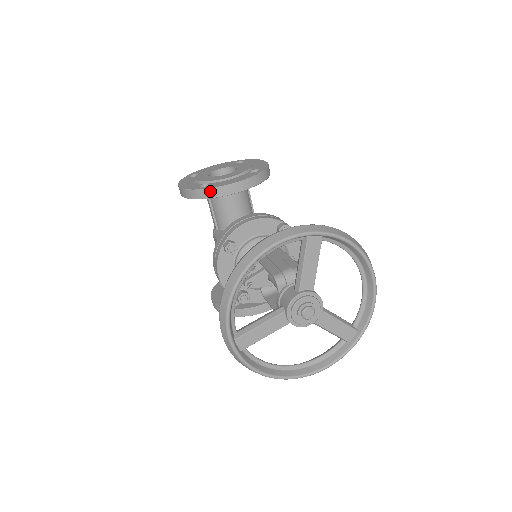
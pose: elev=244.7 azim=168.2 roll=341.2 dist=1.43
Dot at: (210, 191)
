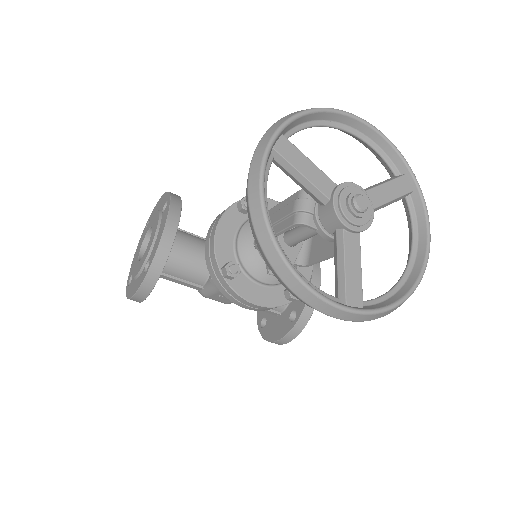
Dot at: (156, 261)
